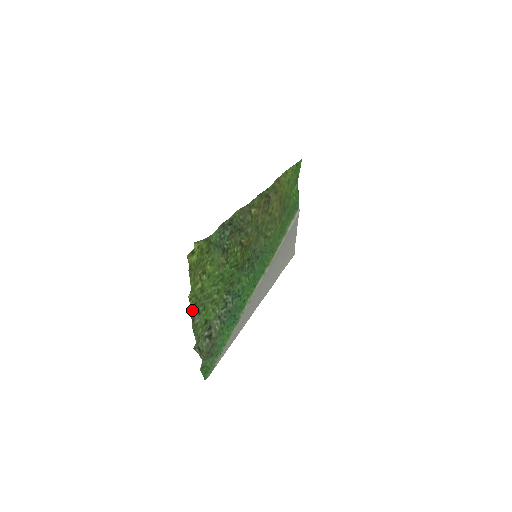
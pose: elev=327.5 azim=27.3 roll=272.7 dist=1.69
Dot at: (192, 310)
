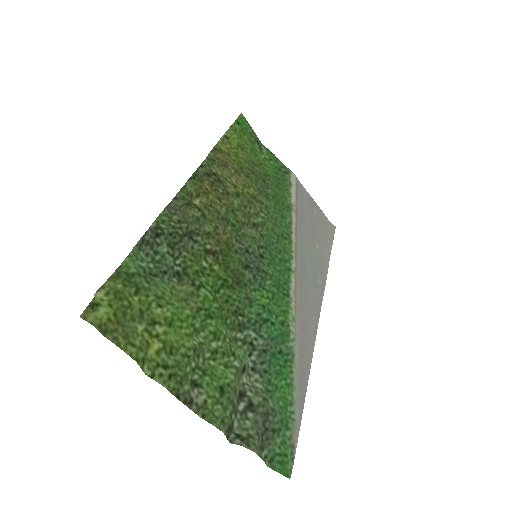
Dot at: (172, 389)
